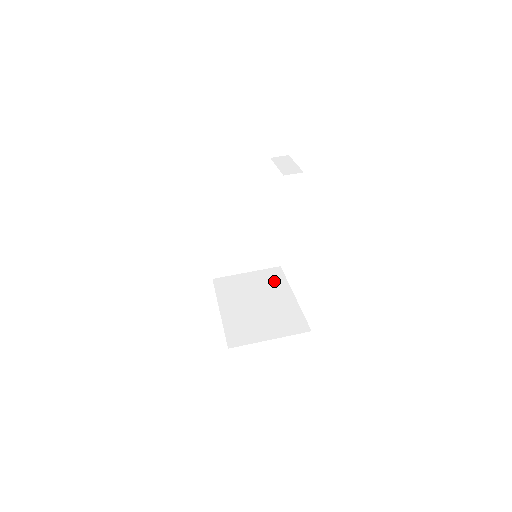
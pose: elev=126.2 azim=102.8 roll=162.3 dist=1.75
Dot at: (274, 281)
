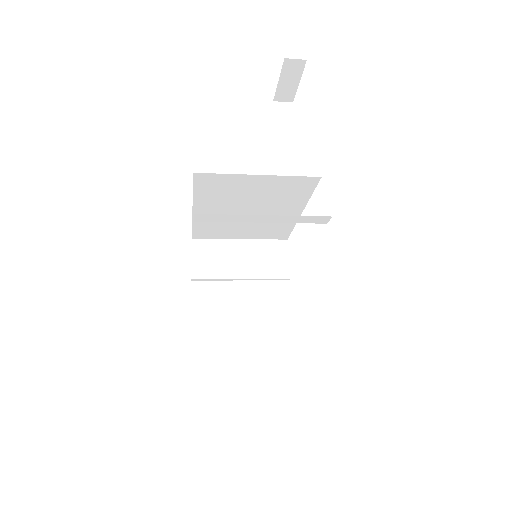
Dot at: occluded
